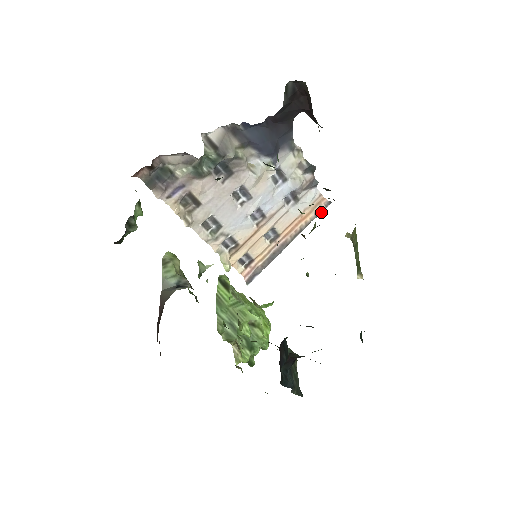
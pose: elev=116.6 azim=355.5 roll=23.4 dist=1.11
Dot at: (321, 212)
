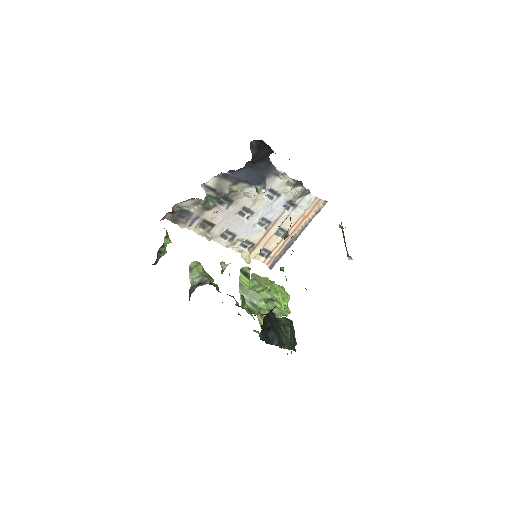
Dot at: (320, 210)
